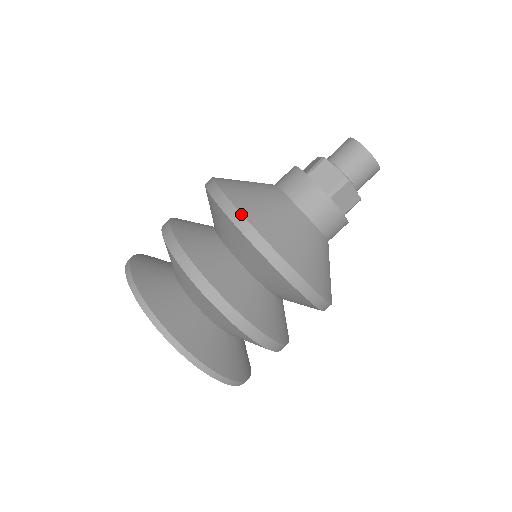
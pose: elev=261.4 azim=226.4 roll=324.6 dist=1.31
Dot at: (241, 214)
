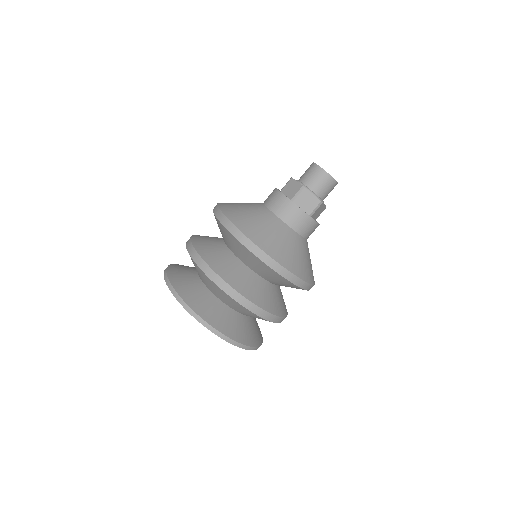
Dot at: (221, 212)
